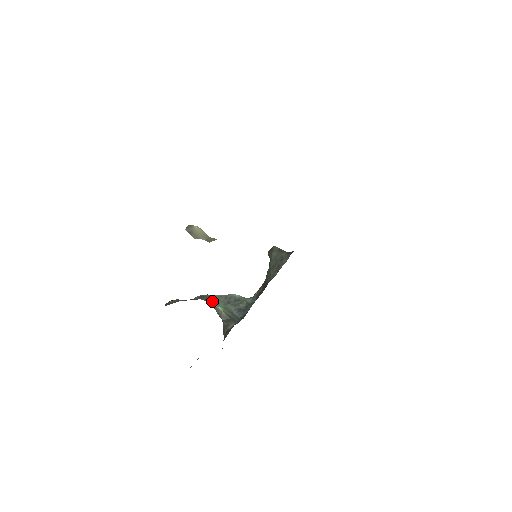
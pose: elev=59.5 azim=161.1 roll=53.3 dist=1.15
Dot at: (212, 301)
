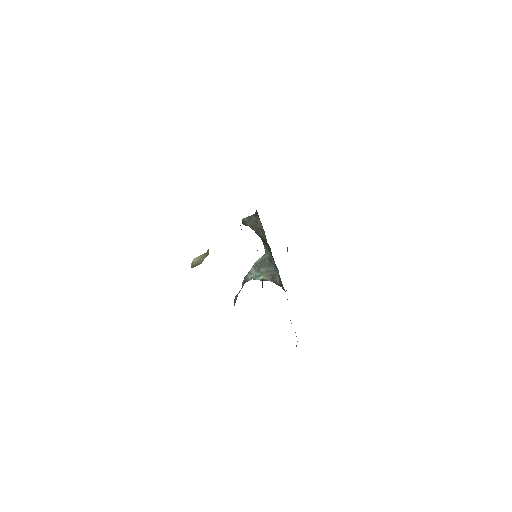
Dot at: (252, 278)
